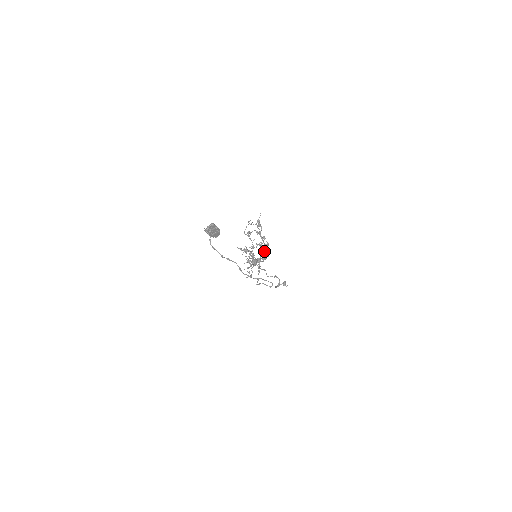
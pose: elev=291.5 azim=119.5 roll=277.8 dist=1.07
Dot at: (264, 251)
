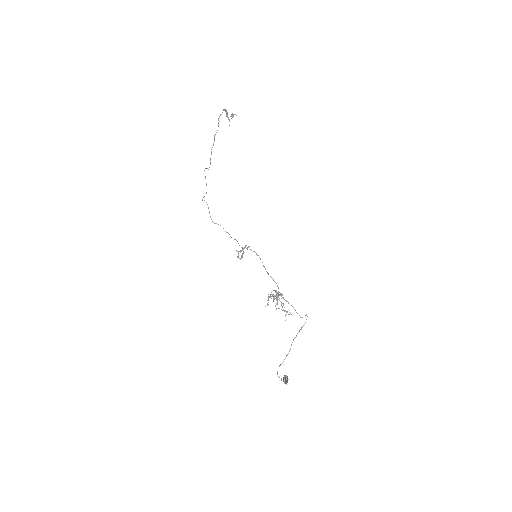
Dot at: occluded
